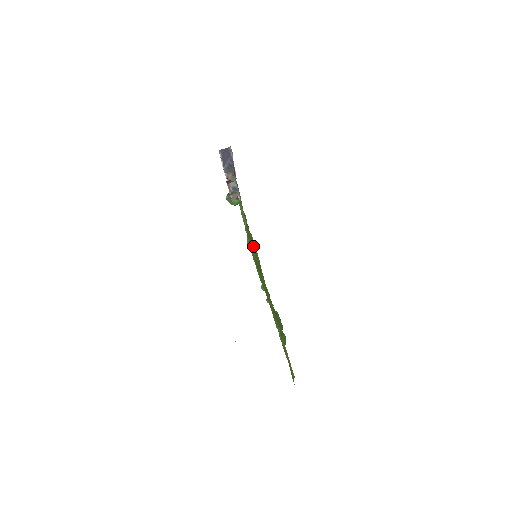
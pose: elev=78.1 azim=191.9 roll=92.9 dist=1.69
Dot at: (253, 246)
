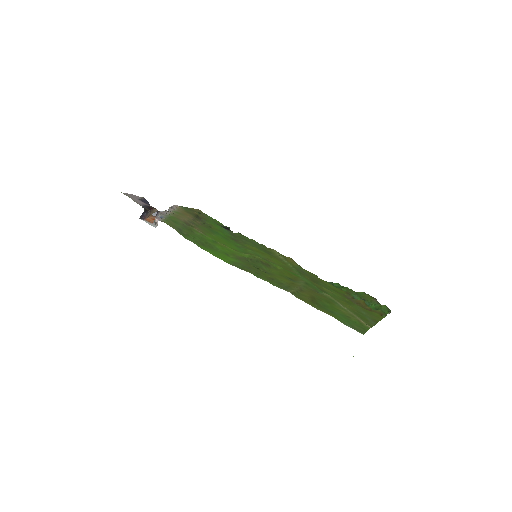
Dot at: (258, 253)
